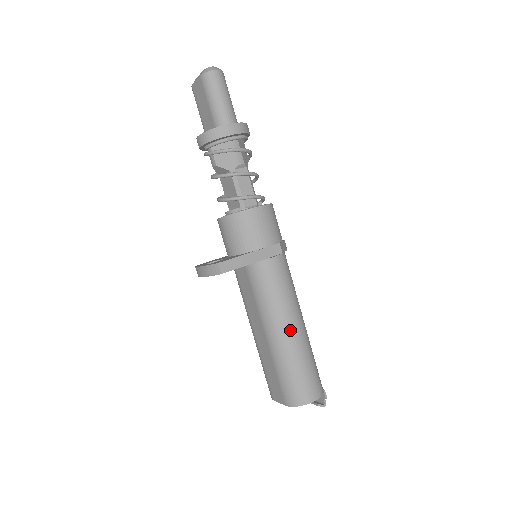
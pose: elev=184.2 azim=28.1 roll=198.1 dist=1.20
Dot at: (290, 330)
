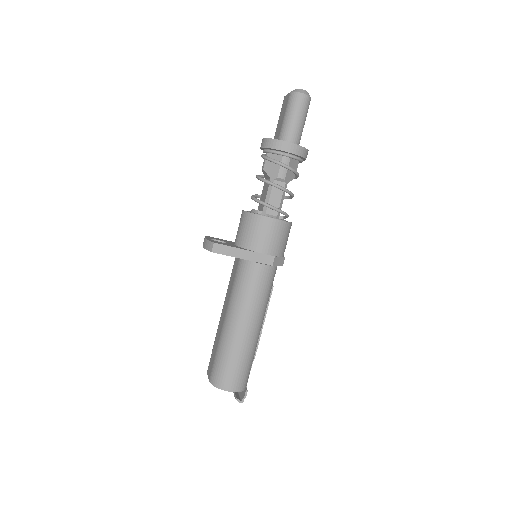
Dot at: (242, 327)
